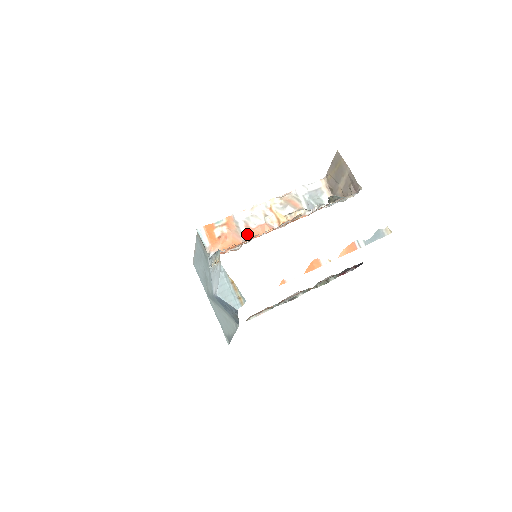
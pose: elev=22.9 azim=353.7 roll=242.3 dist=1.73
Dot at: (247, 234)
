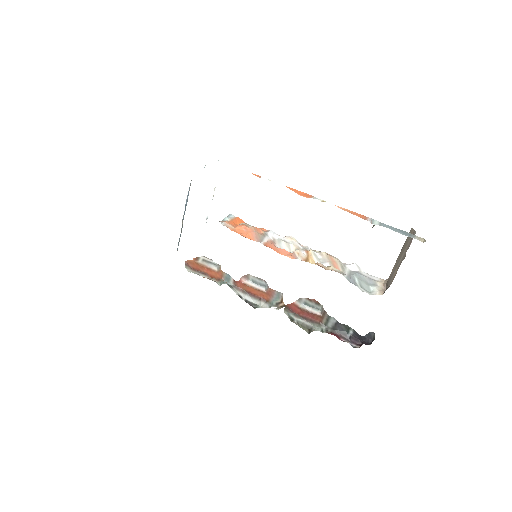
Dot at: (266, 243)
